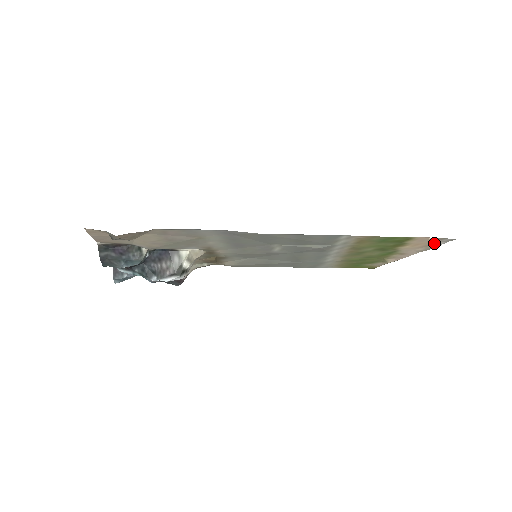
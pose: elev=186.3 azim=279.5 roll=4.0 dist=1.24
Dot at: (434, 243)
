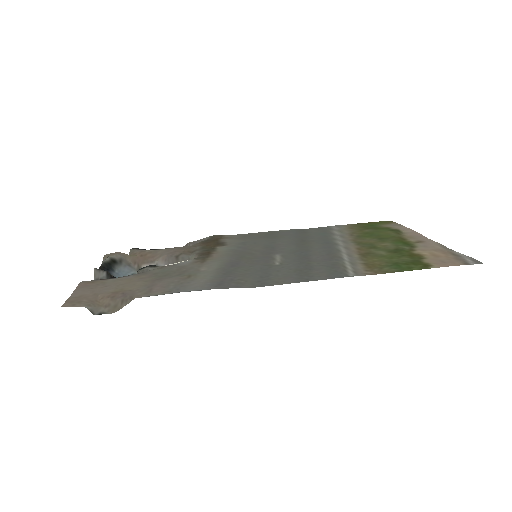
Dot at: (456, 256)
